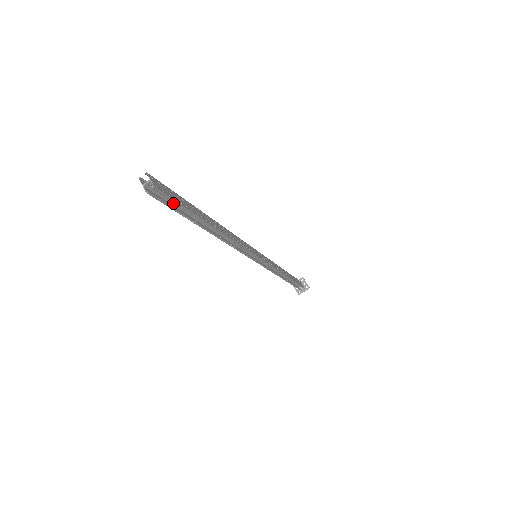
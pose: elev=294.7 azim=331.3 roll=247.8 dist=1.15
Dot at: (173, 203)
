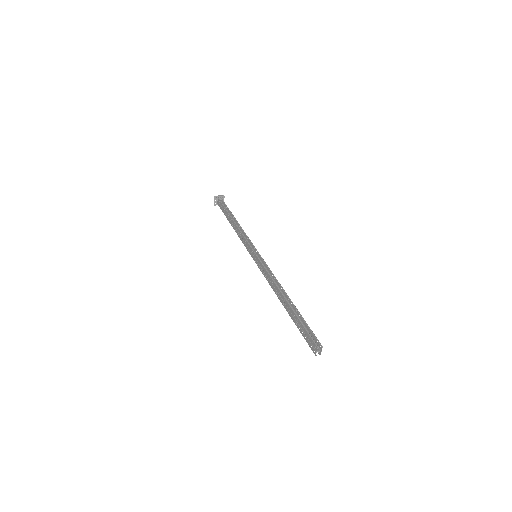
Dot at: (304, 331)
